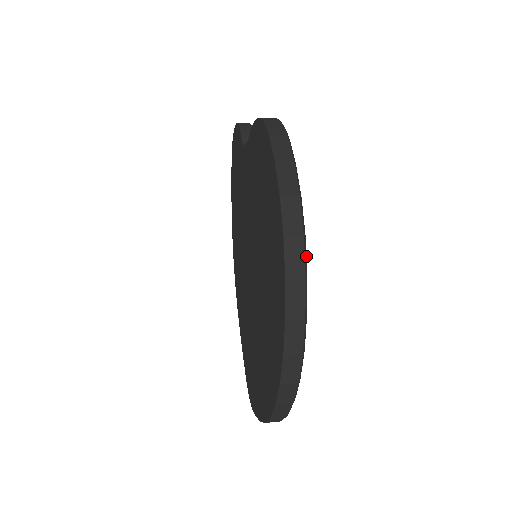
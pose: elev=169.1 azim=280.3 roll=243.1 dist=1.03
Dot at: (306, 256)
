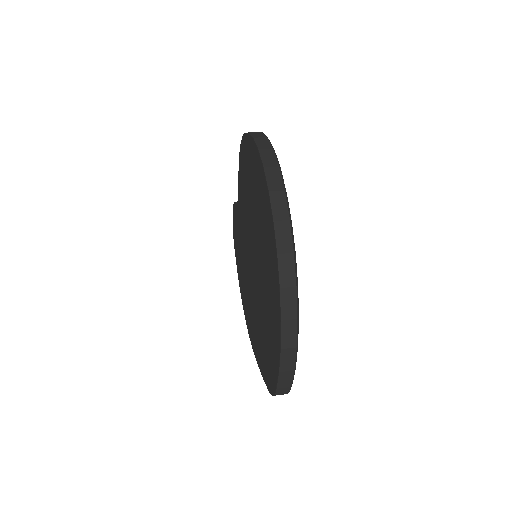
Dot at: occluded
